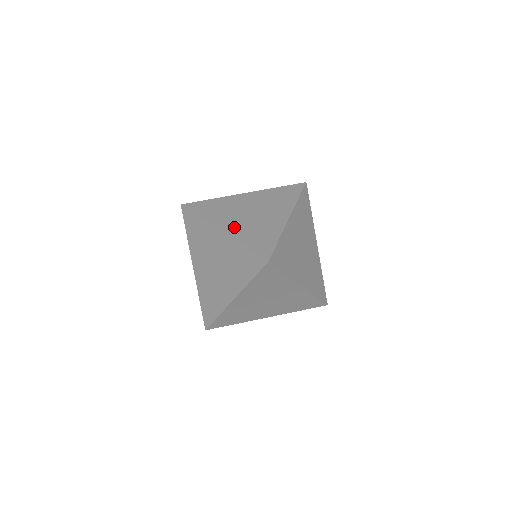
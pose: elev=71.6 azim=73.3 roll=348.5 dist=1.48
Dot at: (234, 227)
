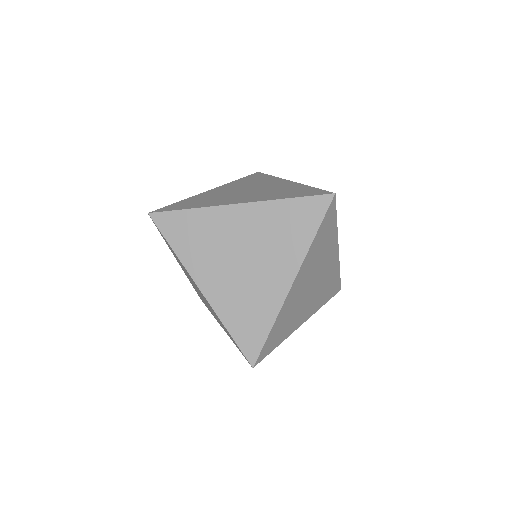
Dot at: (218, 287)
